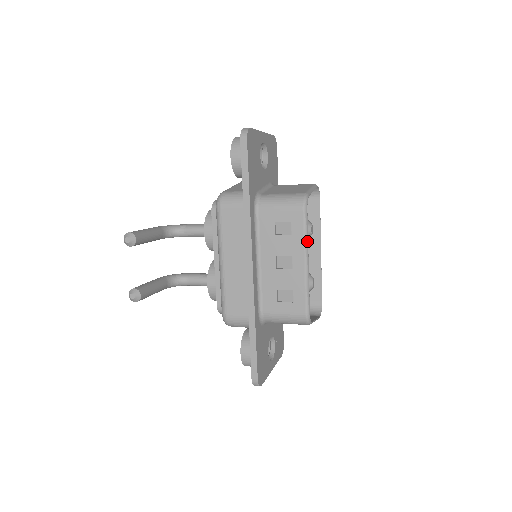
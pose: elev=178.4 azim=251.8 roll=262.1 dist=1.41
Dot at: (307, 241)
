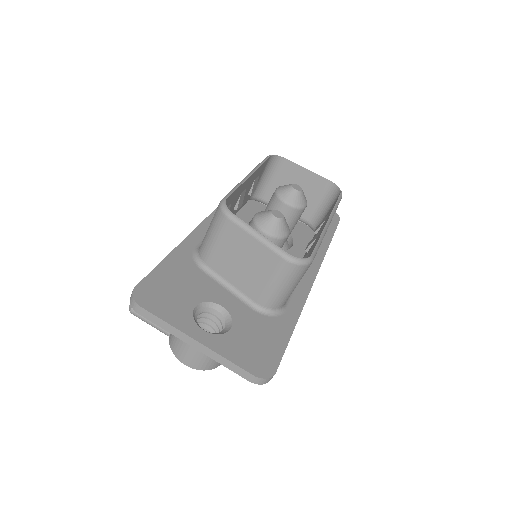
Dot at: (258, 167)
